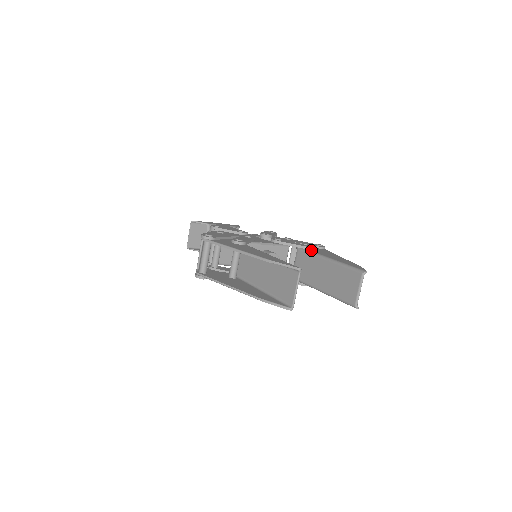
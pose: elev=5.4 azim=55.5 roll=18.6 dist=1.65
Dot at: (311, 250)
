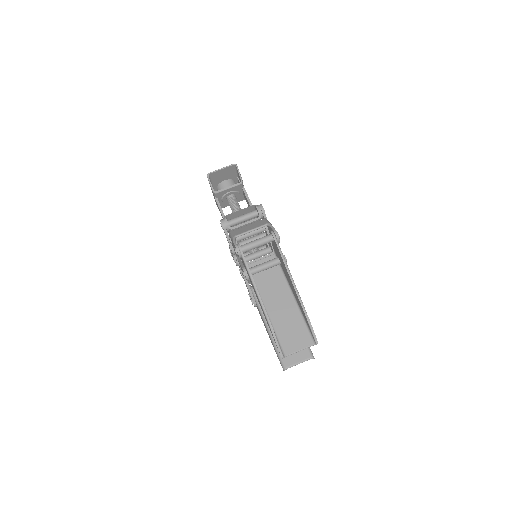
Dot at: occluded
